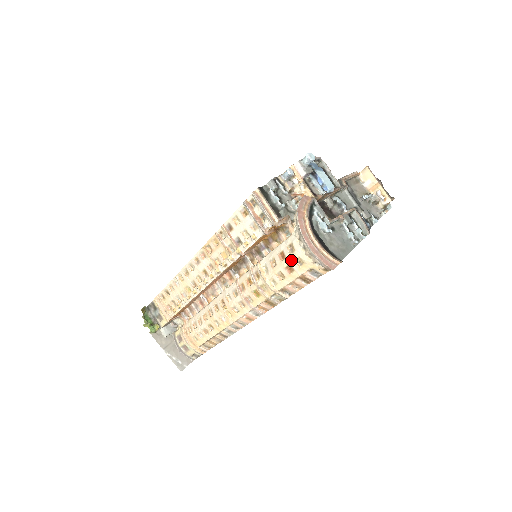
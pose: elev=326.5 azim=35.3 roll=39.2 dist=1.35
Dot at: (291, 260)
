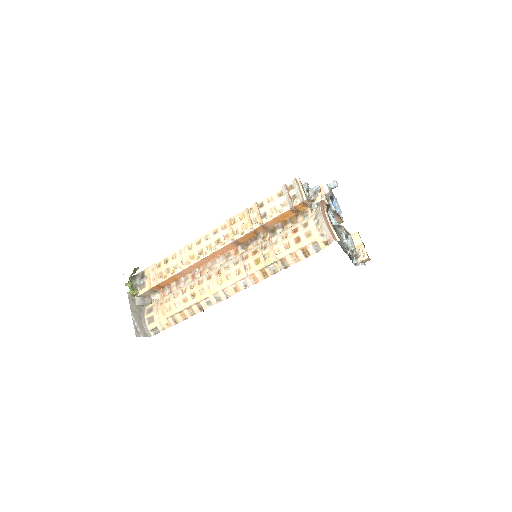
Dot at: (302, 232)
